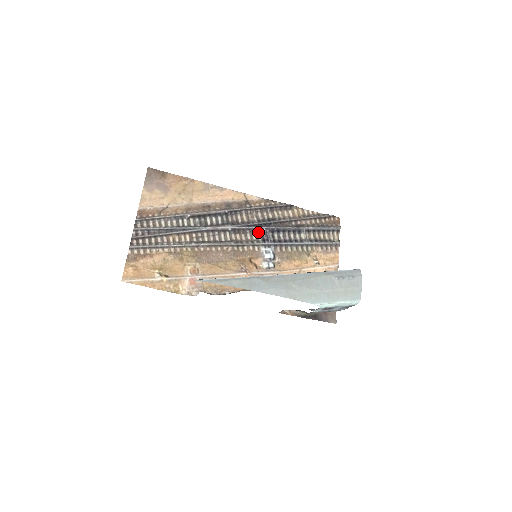
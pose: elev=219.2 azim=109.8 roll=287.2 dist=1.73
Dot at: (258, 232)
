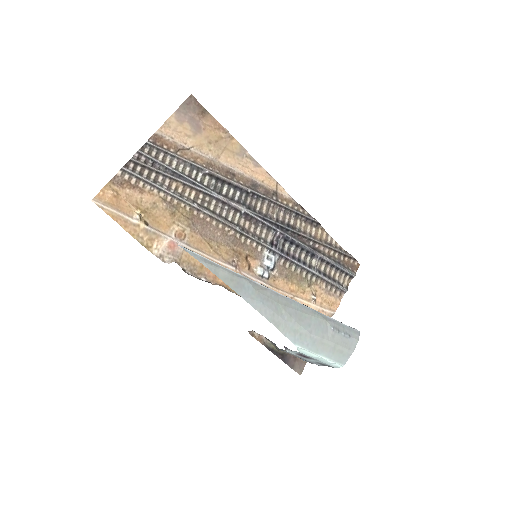
Dot at: (270, 232)
